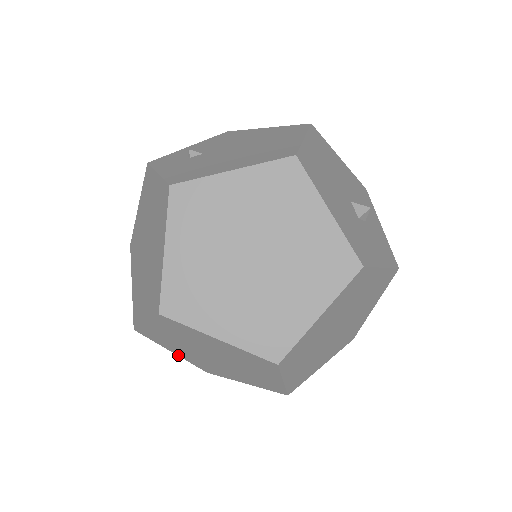
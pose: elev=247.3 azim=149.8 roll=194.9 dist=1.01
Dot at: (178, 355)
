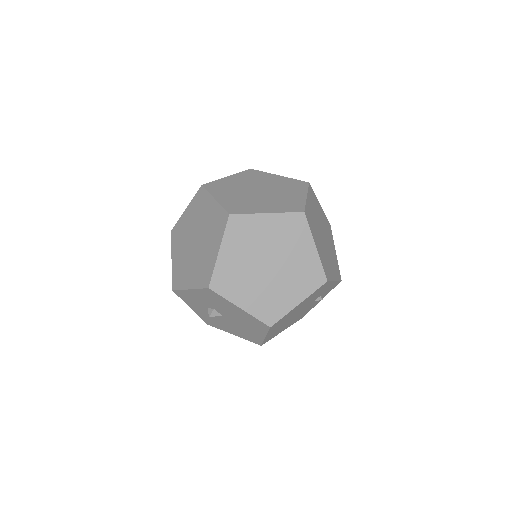
Dot at: (244, 309)
